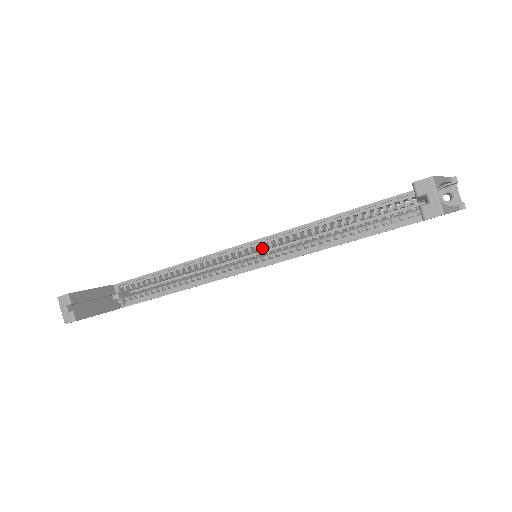
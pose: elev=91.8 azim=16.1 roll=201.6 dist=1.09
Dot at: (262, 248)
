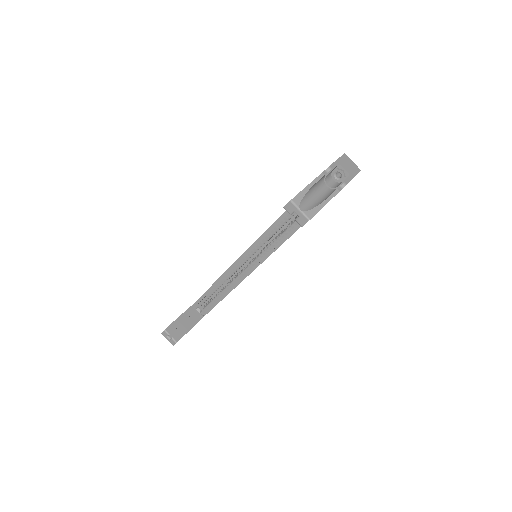
Dot at: occluded
